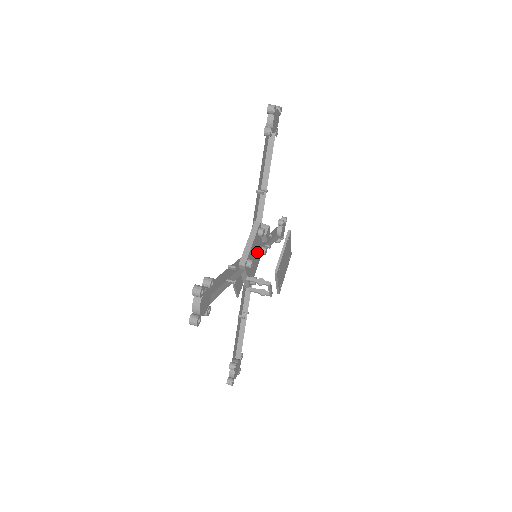
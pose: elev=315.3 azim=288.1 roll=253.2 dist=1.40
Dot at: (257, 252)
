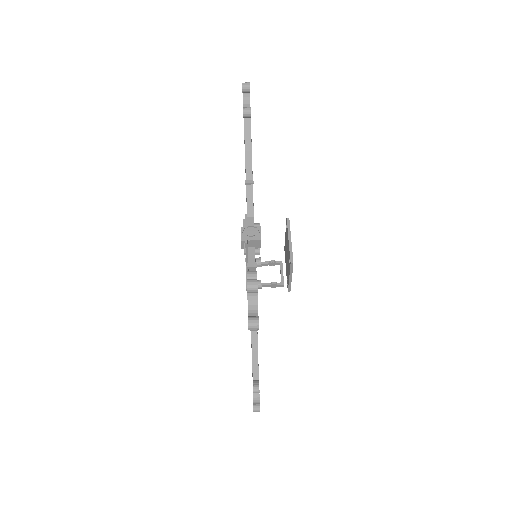
Dot at: occluded
